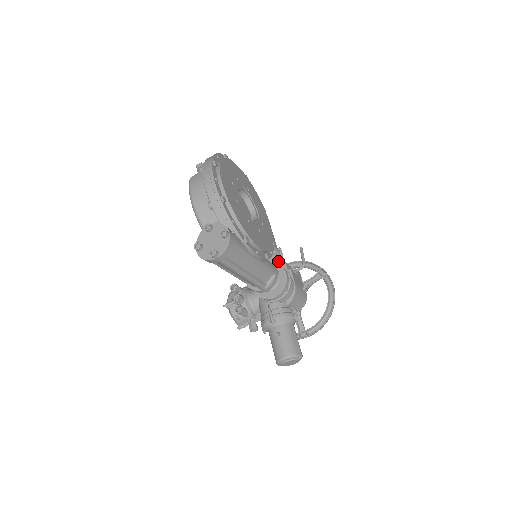
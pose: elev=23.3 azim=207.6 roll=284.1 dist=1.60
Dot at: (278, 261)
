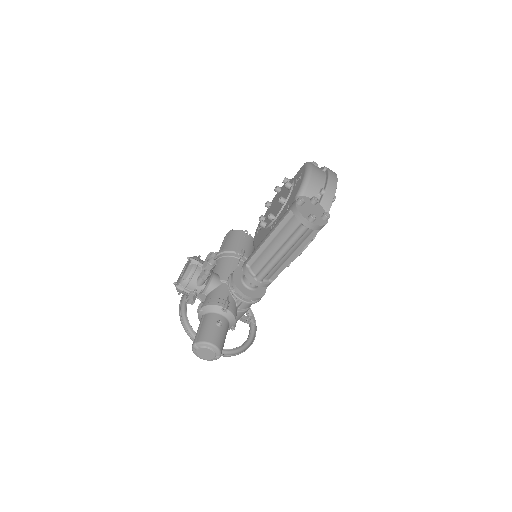
Dot at: occluded
